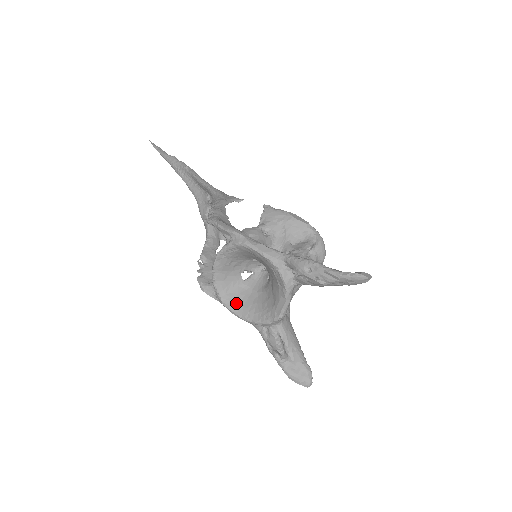
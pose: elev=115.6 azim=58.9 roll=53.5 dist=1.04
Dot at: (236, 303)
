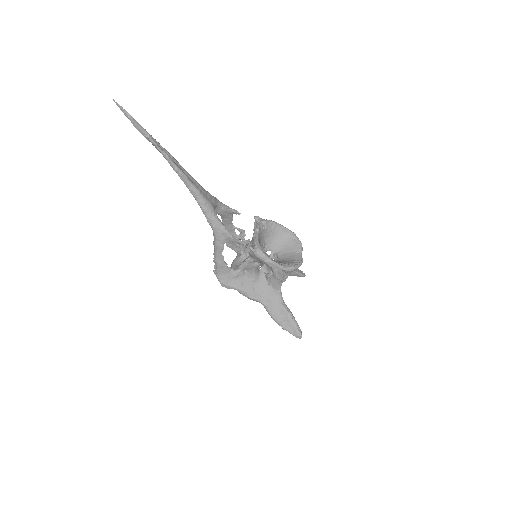
Dot at: occluded
